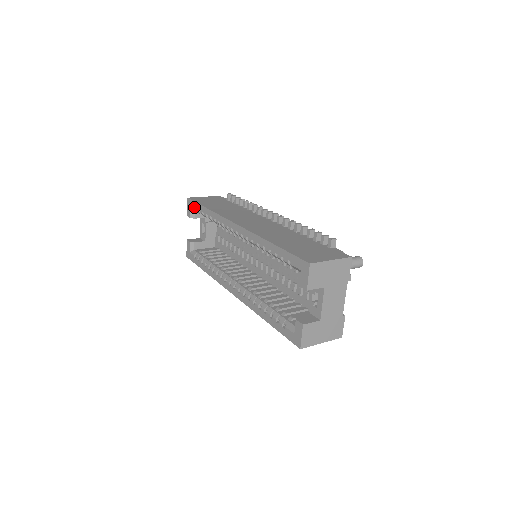
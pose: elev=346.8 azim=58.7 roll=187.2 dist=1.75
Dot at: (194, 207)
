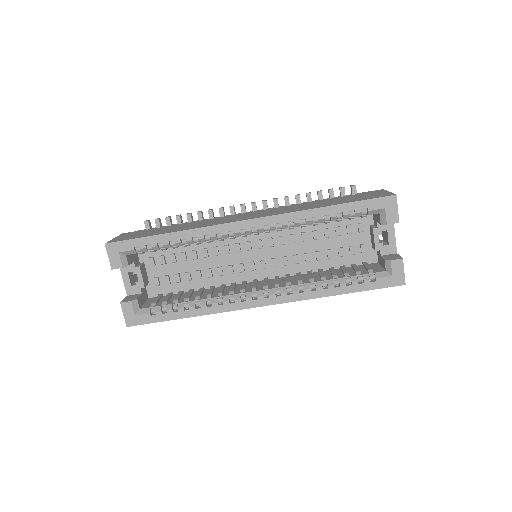
Dot at: (131, 247)
